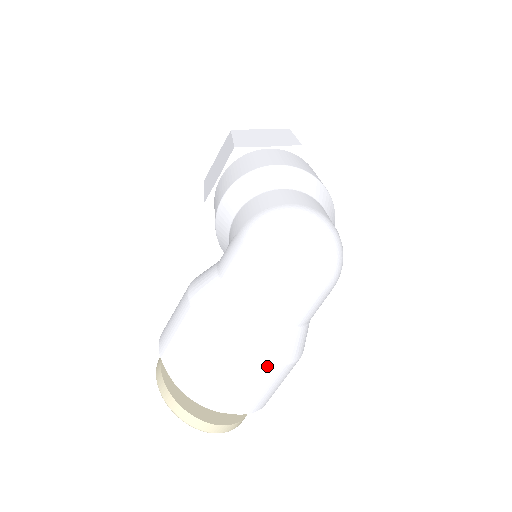
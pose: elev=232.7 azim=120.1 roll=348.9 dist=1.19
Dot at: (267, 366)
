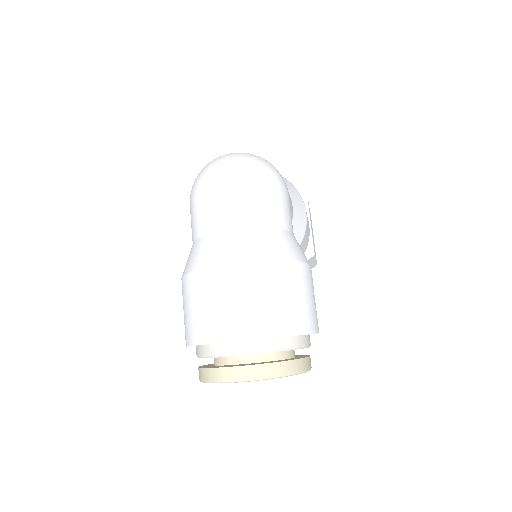
Dot at: (250, 266)
